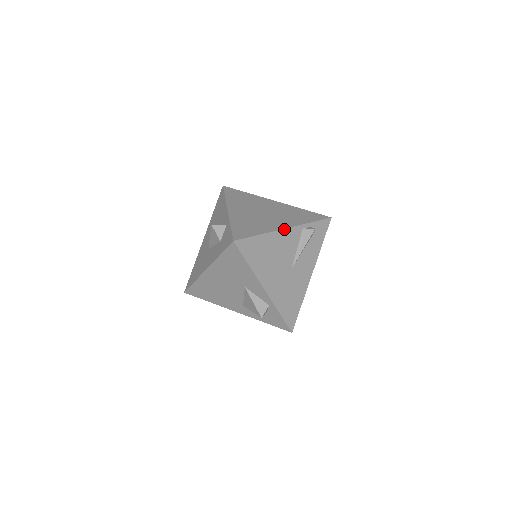
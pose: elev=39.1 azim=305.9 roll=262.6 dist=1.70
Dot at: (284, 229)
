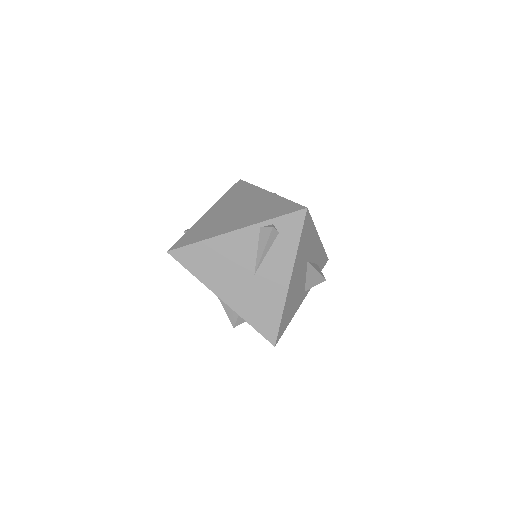
Dot at: (231, 232)
